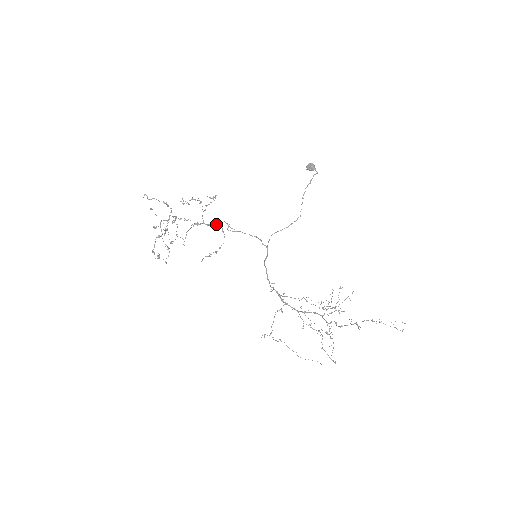
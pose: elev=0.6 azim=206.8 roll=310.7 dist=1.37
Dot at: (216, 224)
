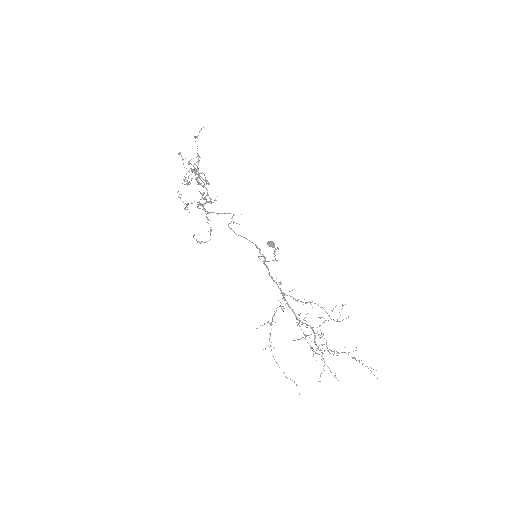
Dot at: (221, 213)
